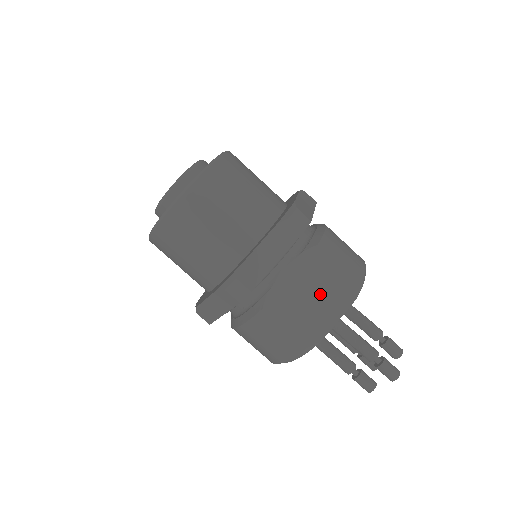
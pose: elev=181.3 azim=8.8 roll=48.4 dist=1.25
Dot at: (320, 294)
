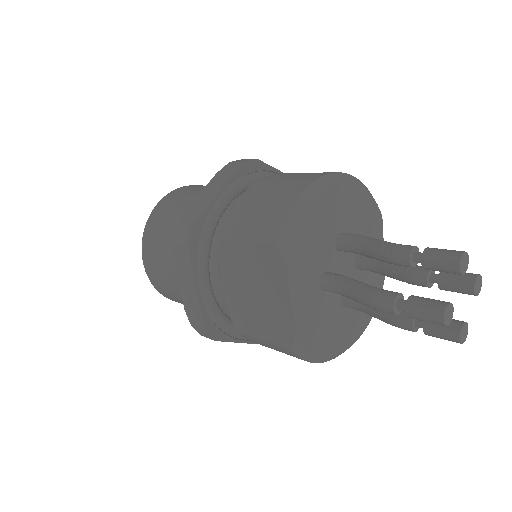
Dot at: (258, 286)
